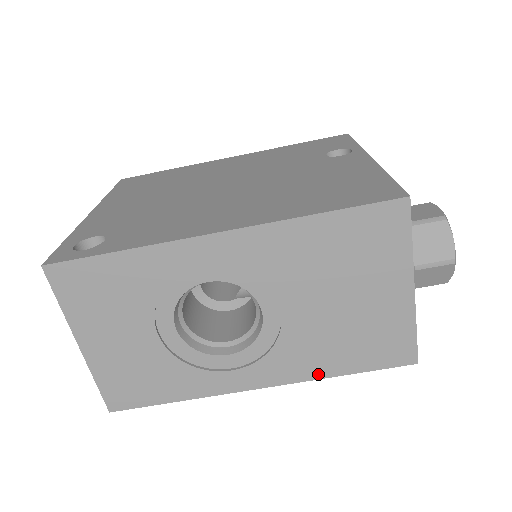
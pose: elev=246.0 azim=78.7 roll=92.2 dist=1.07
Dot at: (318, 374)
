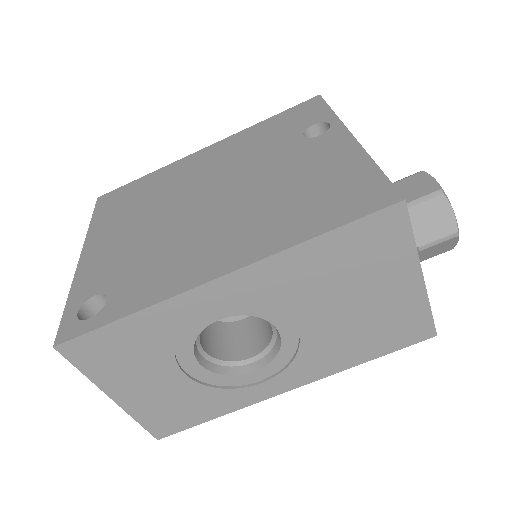
Dot at: (343, 366)
